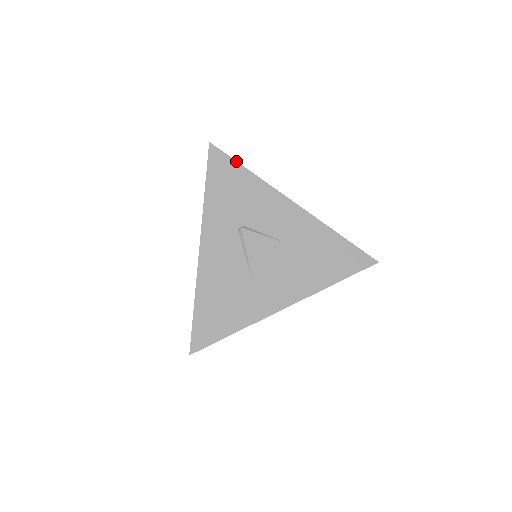
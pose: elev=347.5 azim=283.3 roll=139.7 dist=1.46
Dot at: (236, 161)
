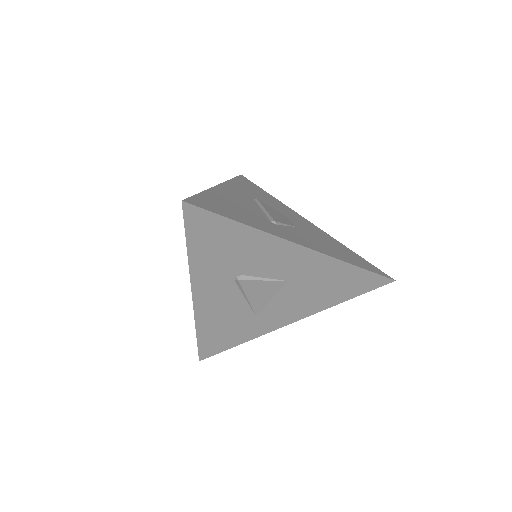
Dot at: (223, 216)
